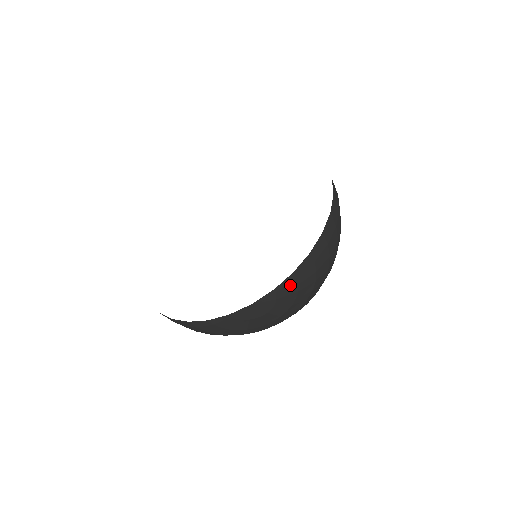
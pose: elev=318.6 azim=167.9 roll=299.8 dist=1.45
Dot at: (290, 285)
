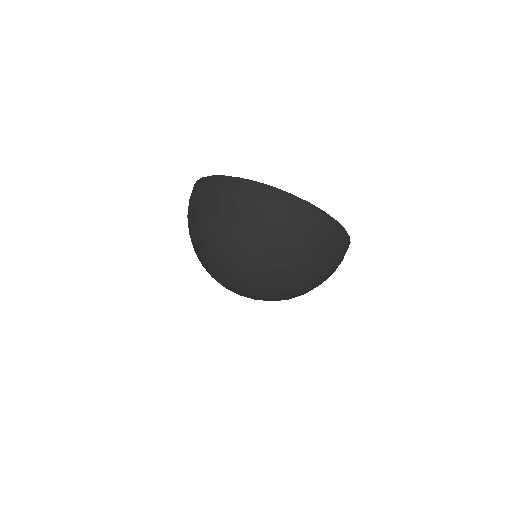
Dot at: (316, 216)
